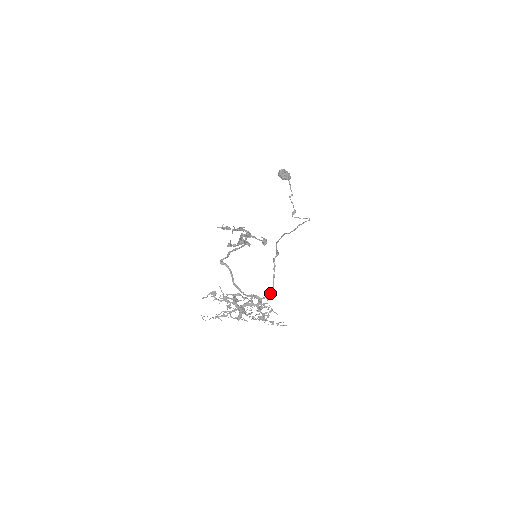
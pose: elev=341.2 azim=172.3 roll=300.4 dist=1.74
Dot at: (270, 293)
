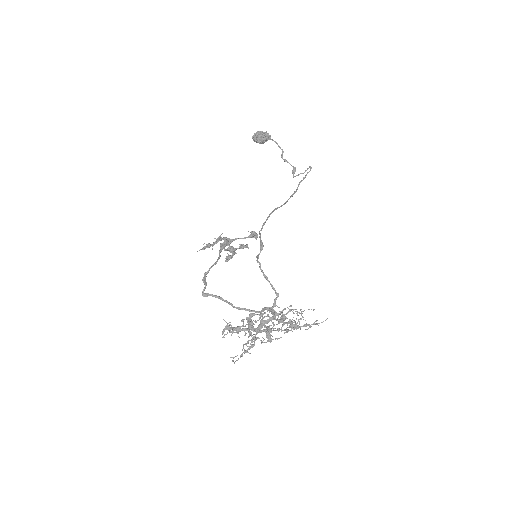
Dot at: (276, 298)
